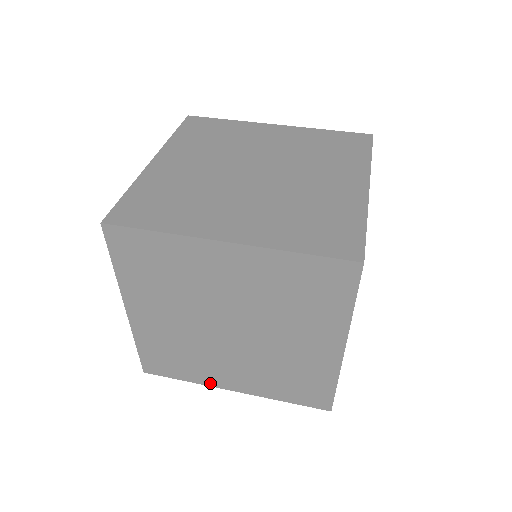
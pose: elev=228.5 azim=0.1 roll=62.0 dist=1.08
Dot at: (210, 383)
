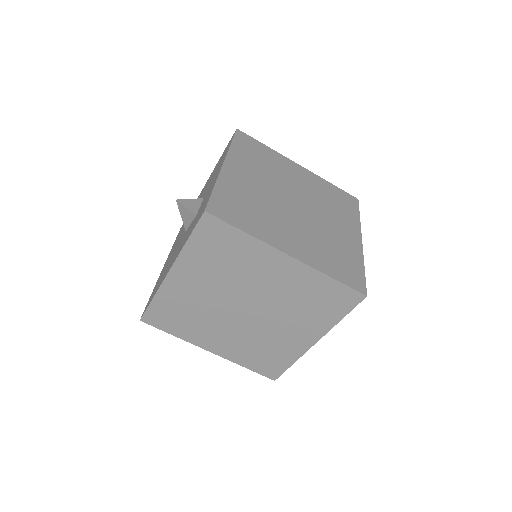
Dot at: (194, 342)
